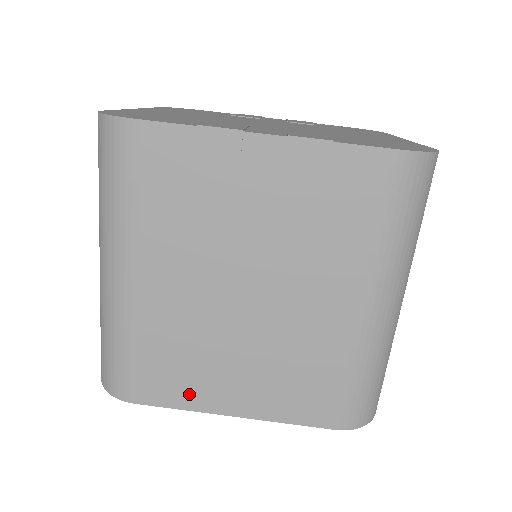
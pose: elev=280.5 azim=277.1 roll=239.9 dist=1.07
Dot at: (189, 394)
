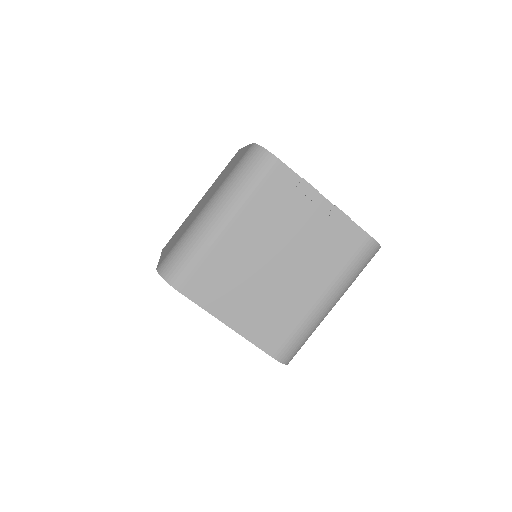
Dot at: (213, 301)
